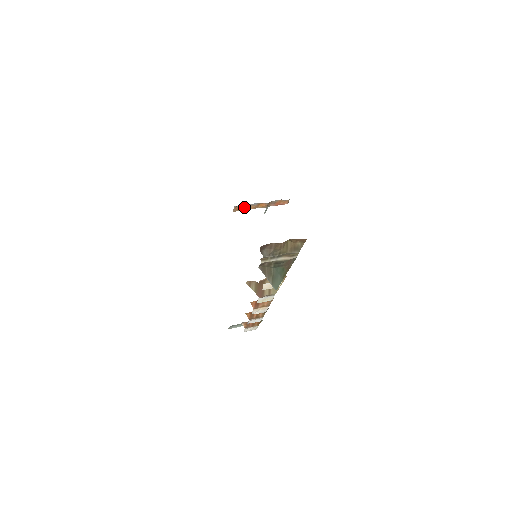
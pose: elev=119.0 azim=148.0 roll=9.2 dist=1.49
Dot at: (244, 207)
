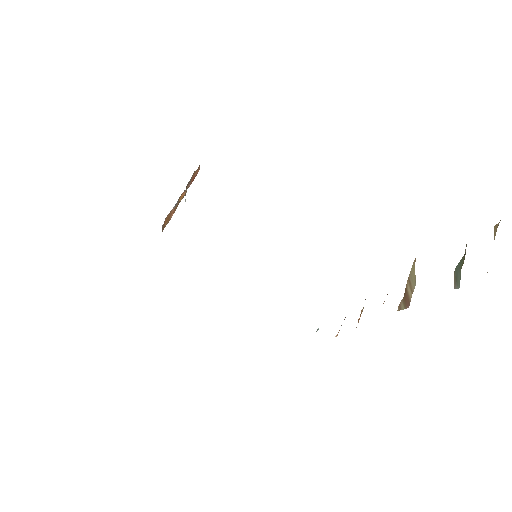
Dot at: (168, 217)
